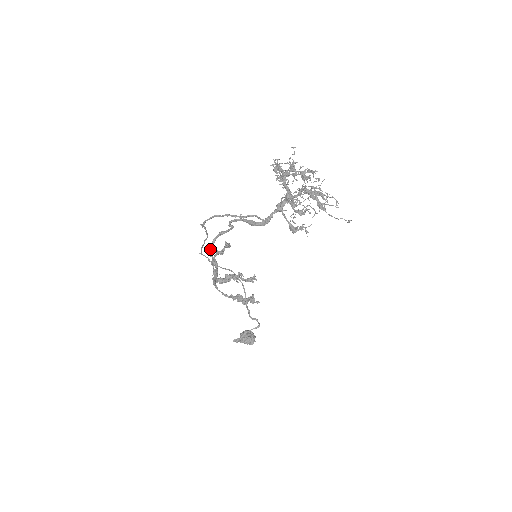
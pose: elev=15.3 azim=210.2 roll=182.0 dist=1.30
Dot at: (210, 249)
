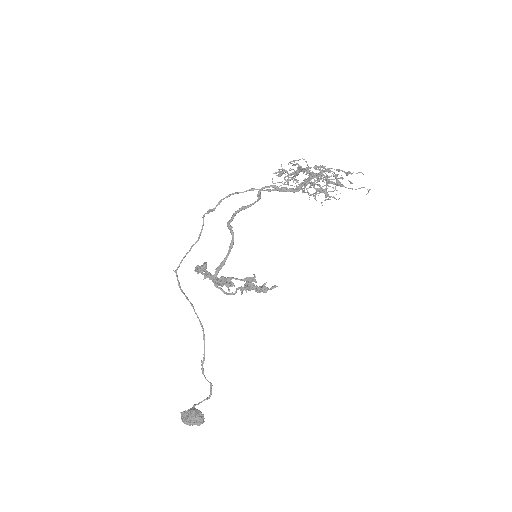
Dot at: (231, 221)
